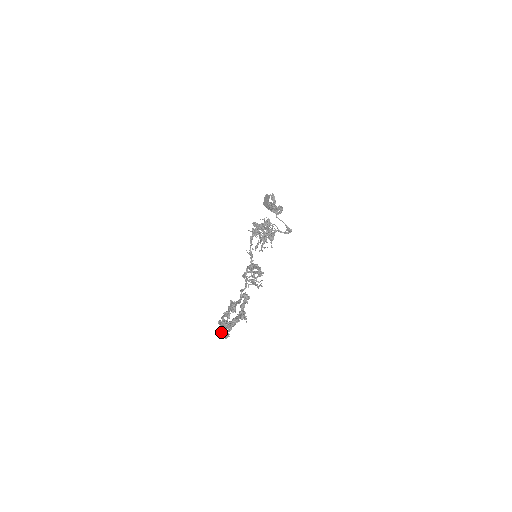
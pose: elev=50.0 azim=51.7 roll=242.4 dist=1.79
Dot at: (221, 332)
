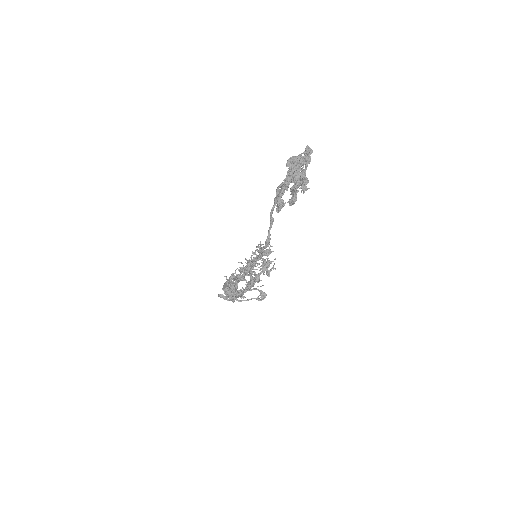
Dot at: (295, 164)
